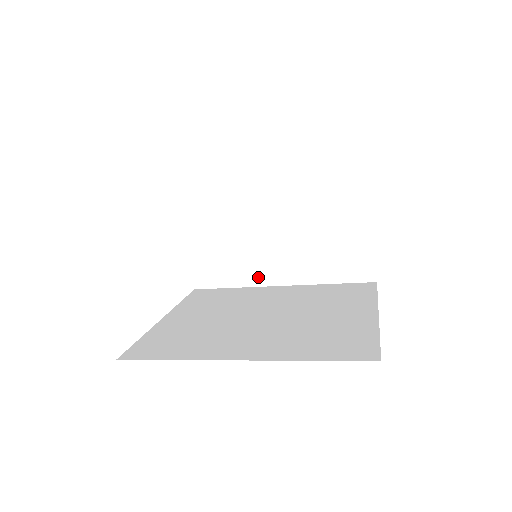
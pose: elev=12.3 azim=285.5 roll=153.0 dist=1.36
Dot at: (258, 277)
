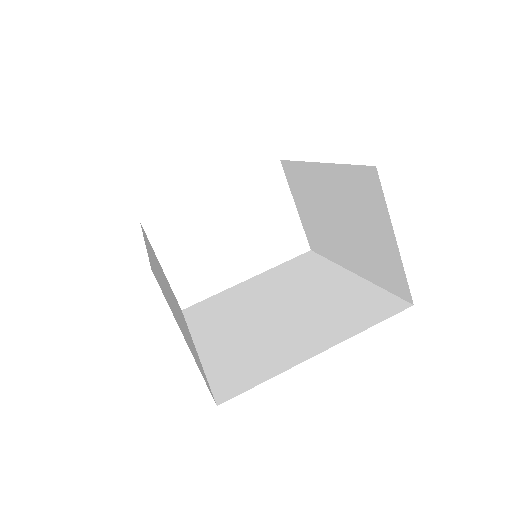
Dot at: (337, 256)
